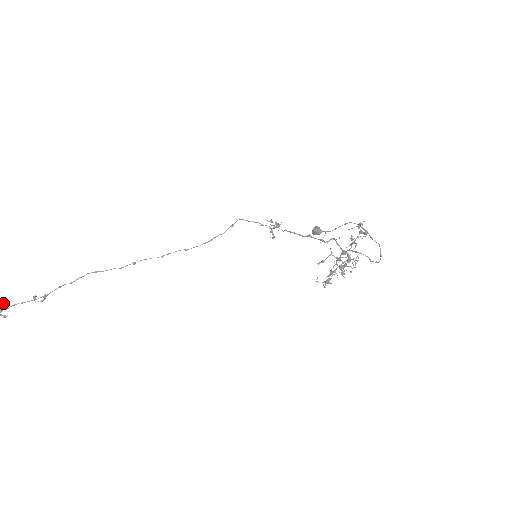
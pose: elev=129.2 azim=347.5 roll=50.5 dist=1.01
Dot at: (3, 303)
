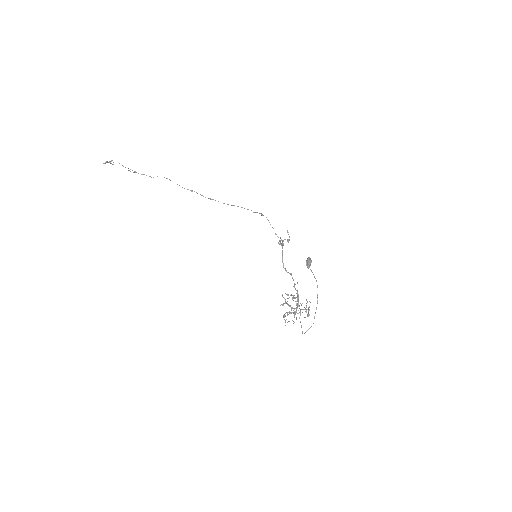
Dot at: (111, 160)
